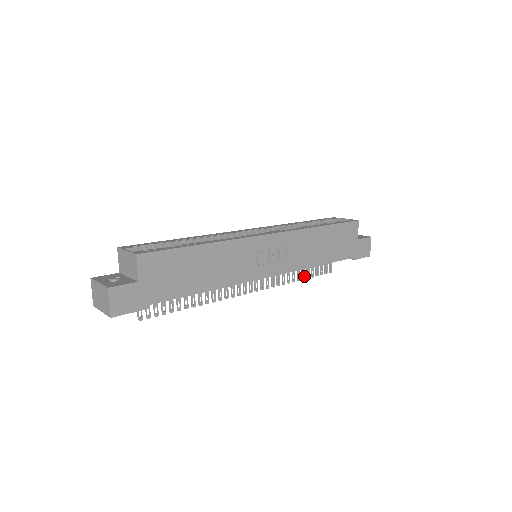
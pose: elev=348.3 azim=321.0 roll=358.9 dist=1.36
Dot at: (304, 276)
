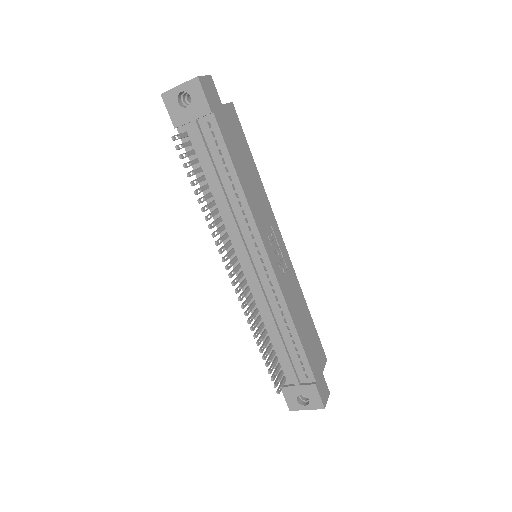
Dot at: (263, 350)
